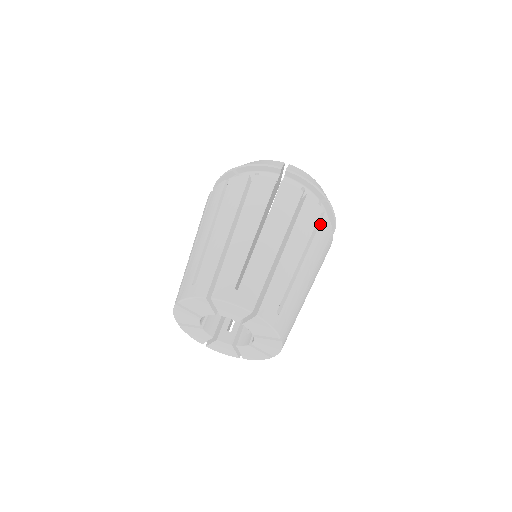
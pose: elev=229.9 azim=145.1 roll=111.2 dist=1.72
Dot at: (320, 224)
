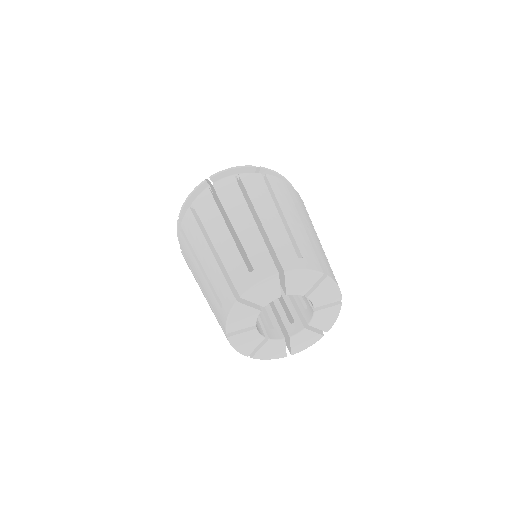
Dot at: (305, 207)
